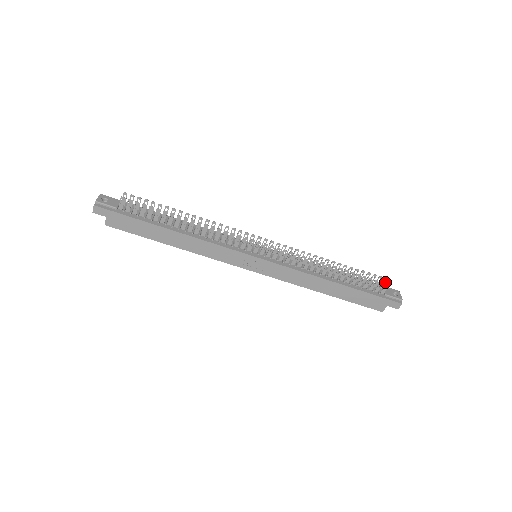
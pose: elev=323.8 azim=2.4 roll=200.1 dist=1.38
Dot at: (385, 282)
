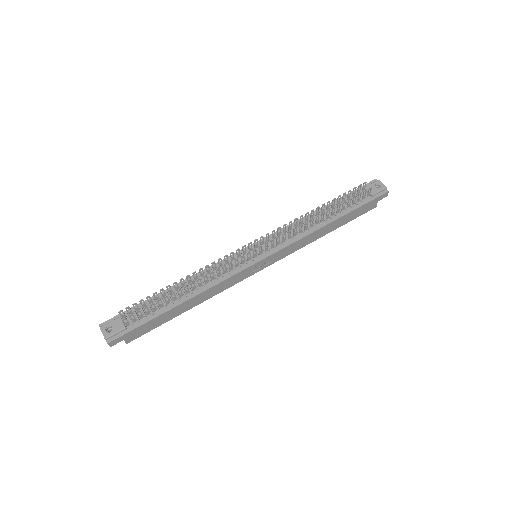
Dot at: (365, 185)
